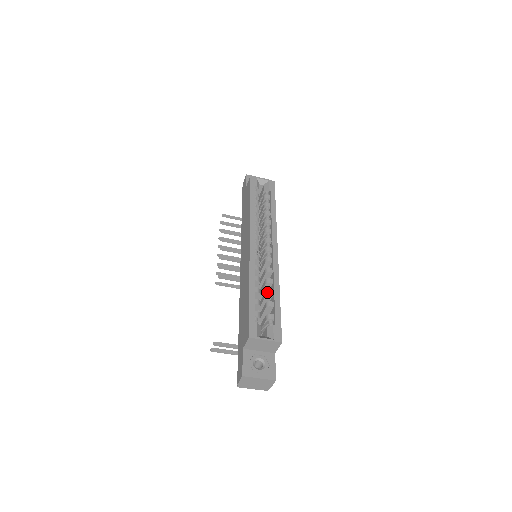
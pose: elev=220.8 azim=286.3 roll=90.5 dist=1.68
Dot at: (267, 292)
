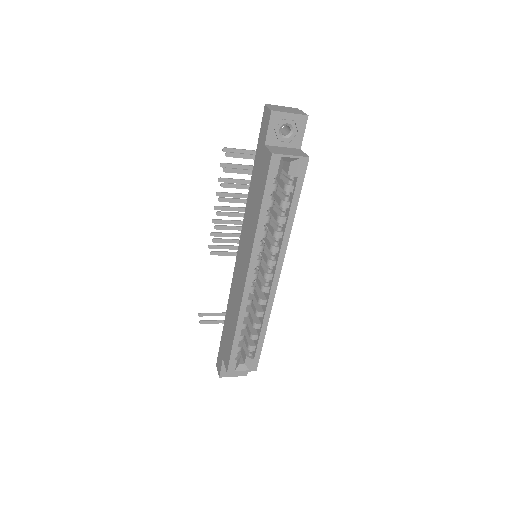
Dot at: (254, 326)
